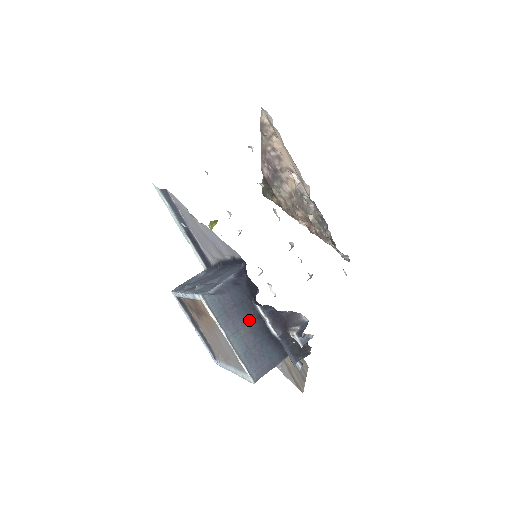
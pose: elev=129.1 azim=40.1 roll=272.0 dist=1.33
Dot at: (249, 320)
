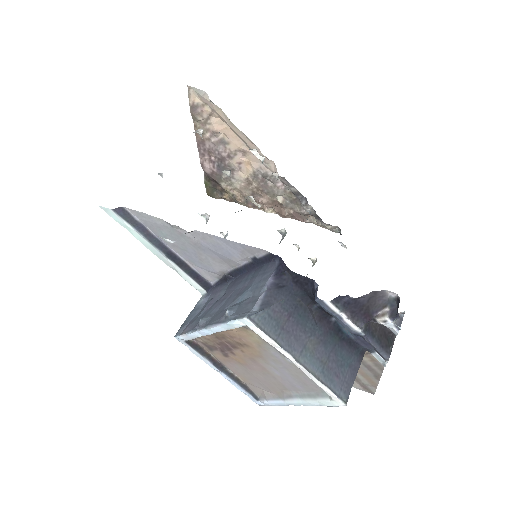
Dot at: (311, 327)
